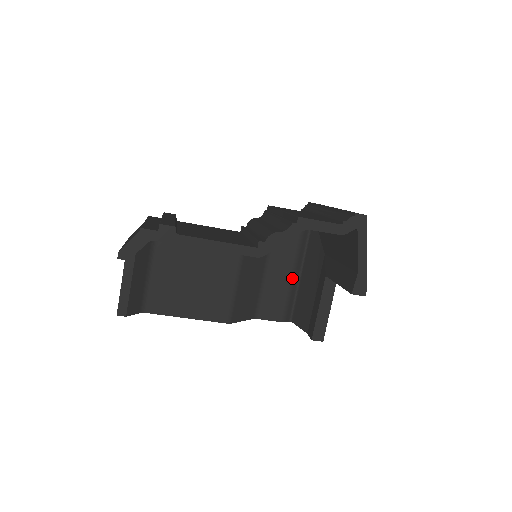
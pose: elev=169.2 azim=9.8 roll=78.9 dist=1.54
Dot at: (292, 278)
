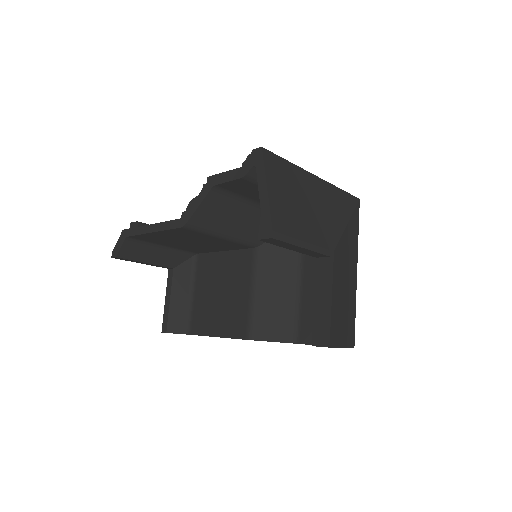
Dot at: occluded
